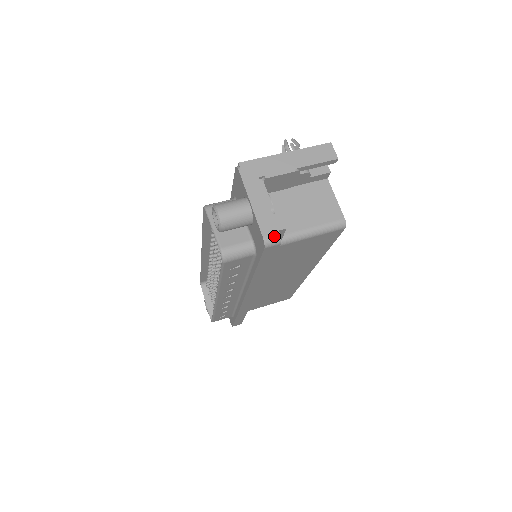
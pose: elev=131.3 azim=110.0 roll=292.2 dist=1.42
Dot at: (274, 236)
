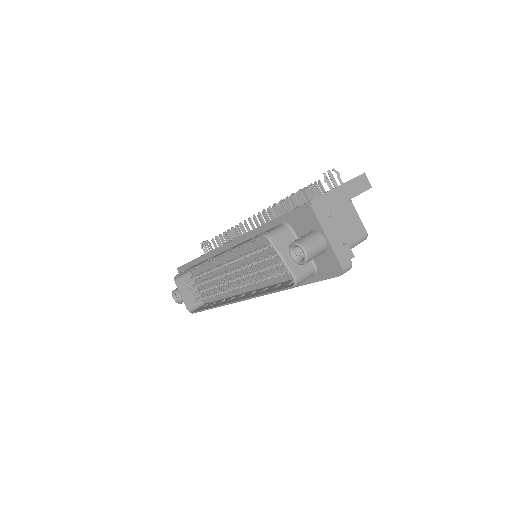
Dot at: (349, 265)
